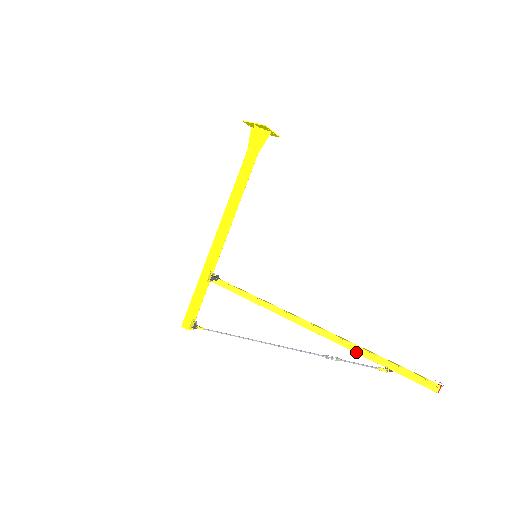
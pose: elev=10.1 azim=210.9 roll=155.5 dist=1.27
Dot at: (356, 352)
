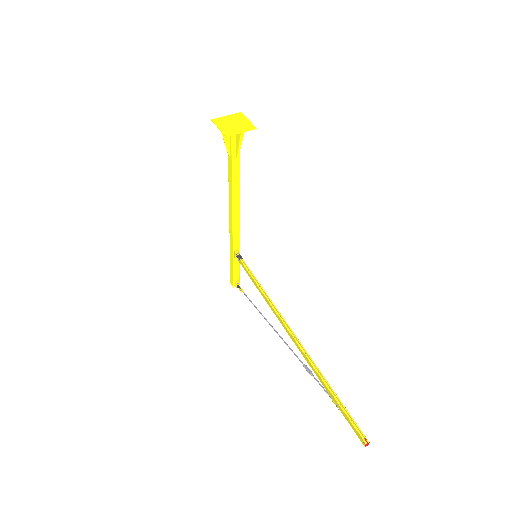
Dot at: occluded
